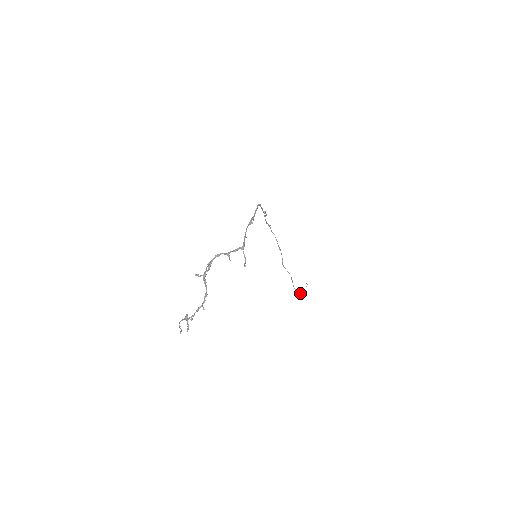
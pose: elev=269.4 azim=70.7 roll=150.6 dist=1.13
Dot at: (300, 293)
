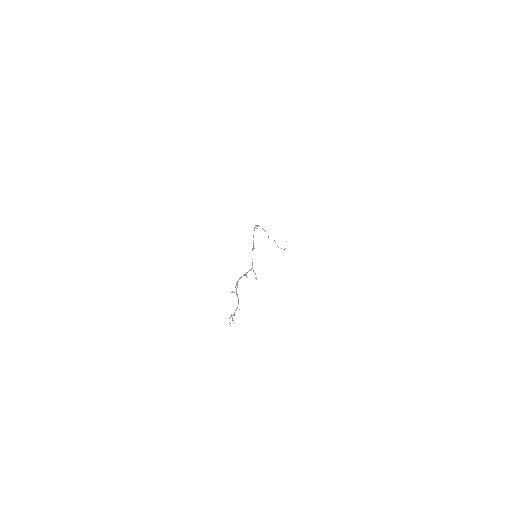
Dot at: occluded
